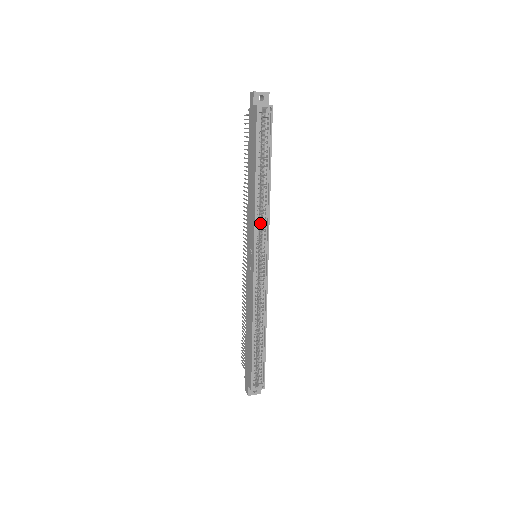
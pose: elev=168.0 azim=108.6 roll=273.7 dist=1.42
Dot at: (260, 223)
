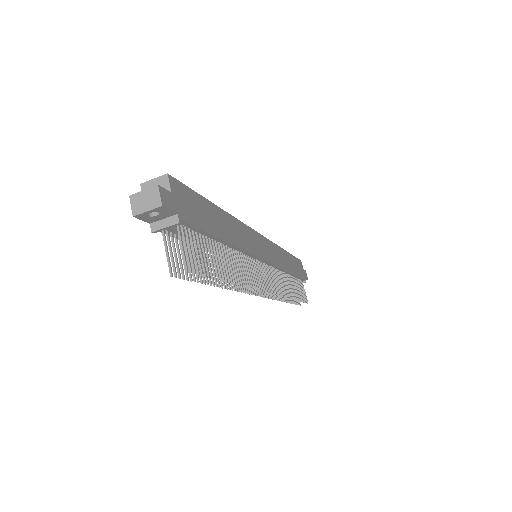
Dot at: occluded
